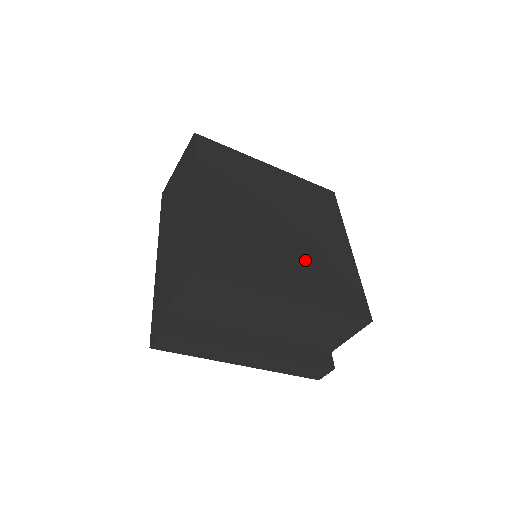
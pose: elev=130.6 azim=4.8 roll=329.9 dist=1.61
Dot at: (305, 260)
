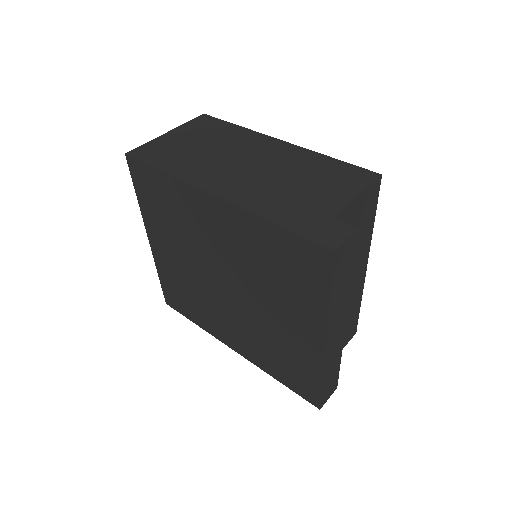
Dot at: occluded
